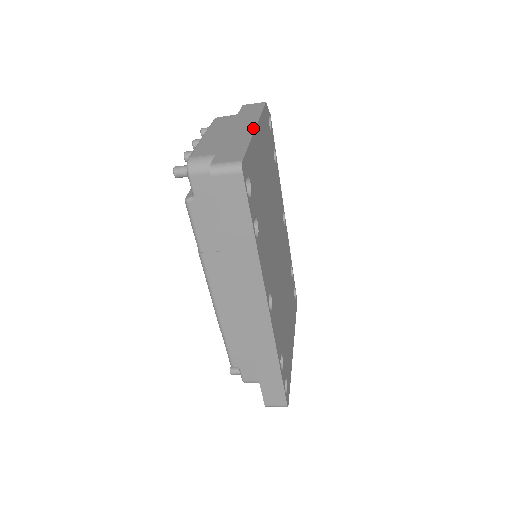
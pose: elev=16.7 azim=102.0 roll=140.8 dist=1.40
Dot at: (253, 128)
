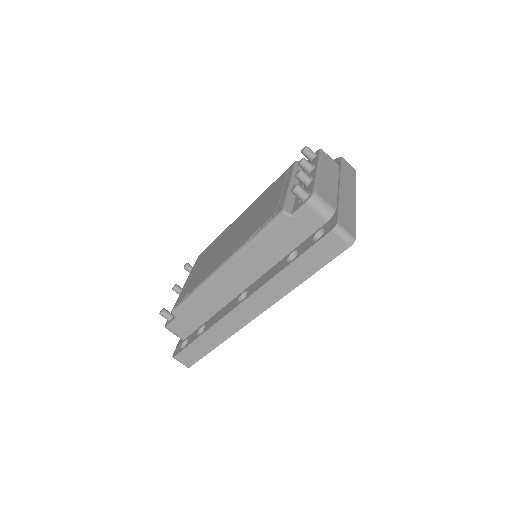
Dot at: (355, 200)
